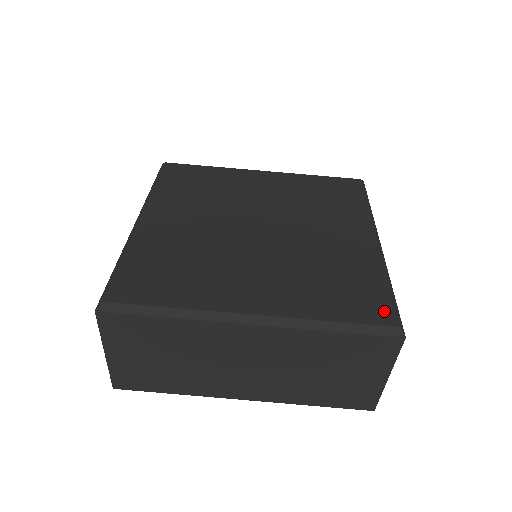
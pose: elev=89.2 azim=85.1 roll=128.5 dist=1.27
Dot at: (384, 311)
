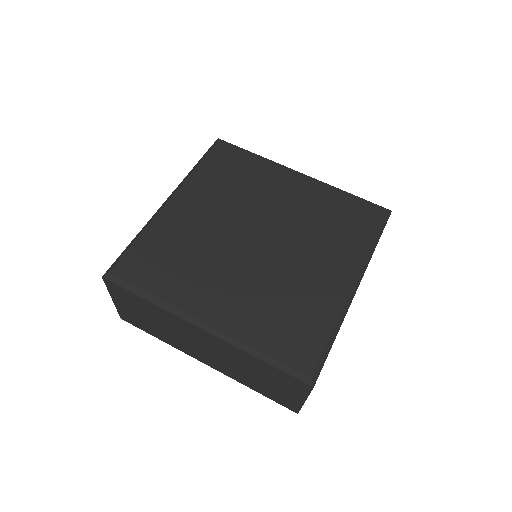
Dot at: (309, 359)
